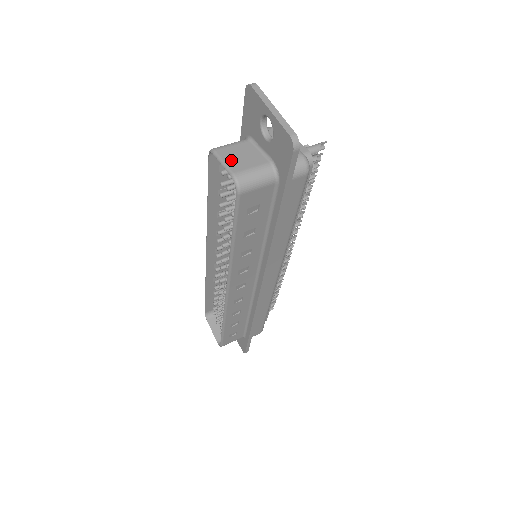
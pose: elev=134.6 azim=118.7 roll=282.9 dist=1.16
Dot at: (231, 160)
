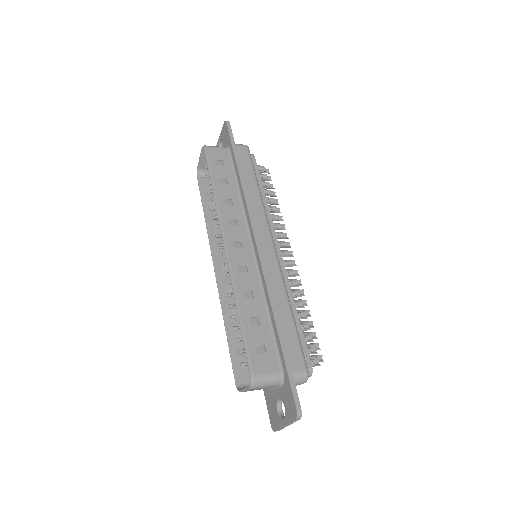
Dot at: (204, 158)
